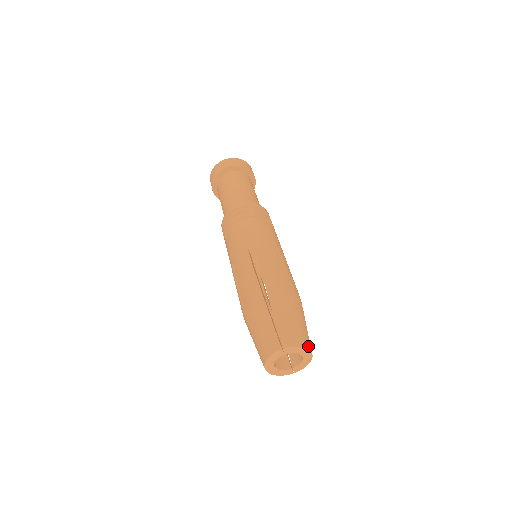
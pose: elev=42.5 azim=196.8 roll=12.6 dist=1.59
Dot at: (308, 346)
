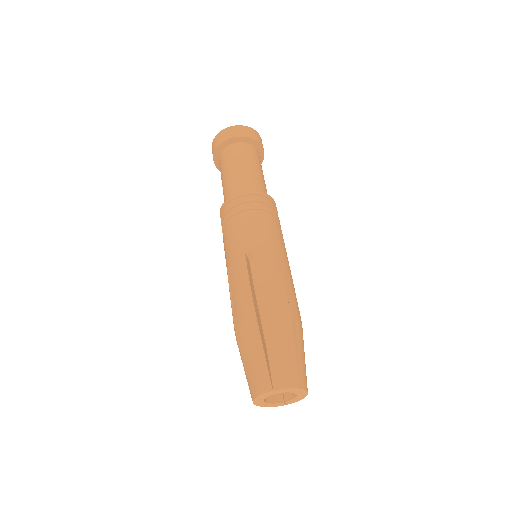
Dot at: (277, 385)
